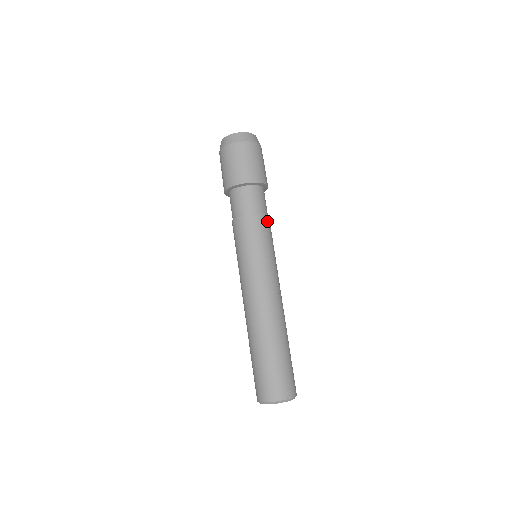
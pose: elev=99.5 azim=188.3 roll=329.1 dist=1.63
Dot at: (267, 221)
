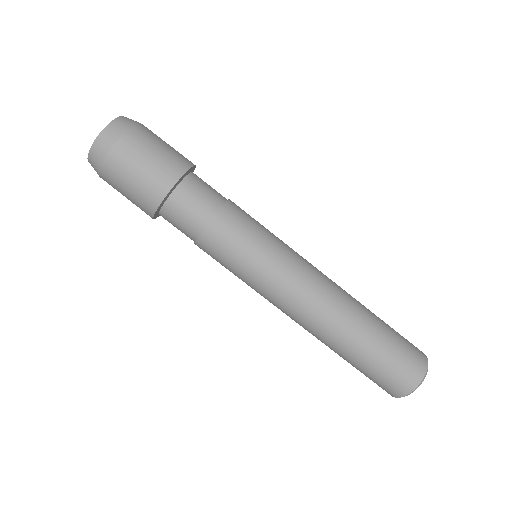
Dot at: occluded
